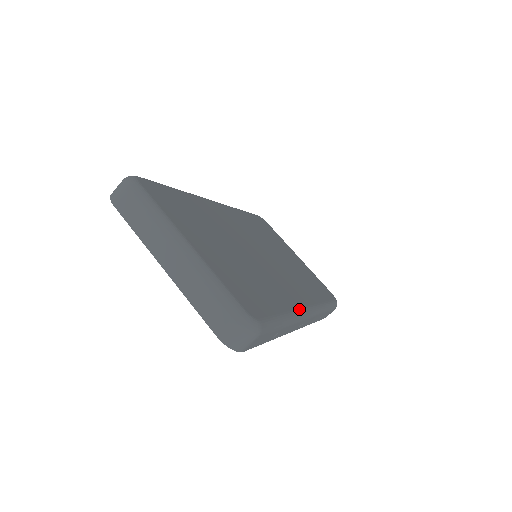
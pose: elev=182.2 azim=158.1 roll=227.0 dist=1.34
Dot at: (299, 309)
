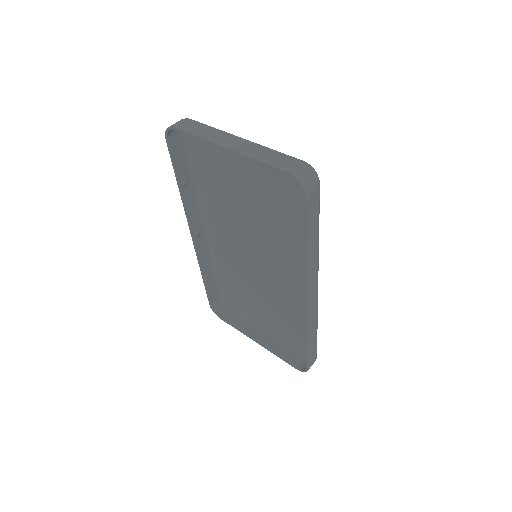
Dot at: occluded
